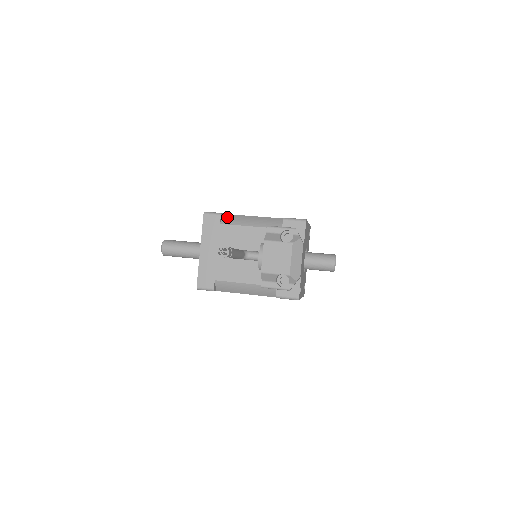
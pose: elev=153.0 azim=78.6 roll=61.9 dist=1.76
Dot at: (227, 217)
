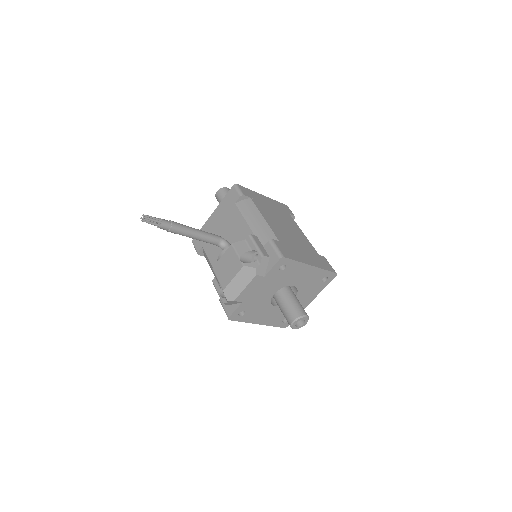
Dot at: (247, 202)
